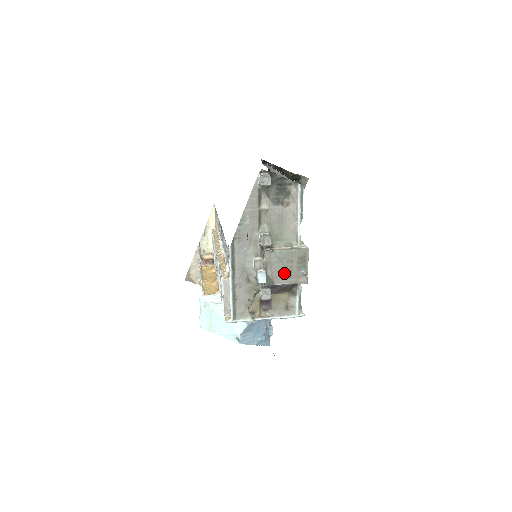
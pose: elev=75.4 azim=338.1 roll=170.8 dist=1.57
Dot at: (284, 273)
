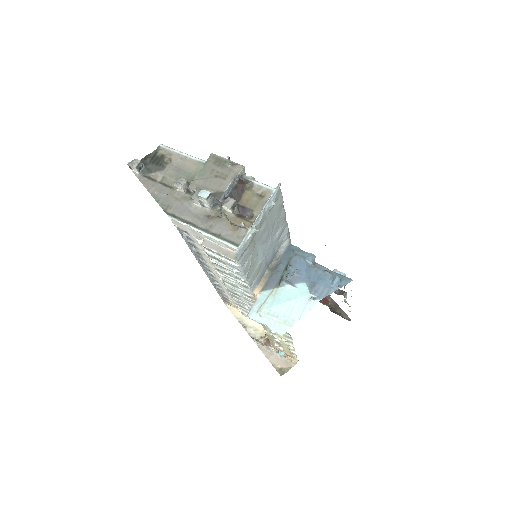
Dot at: (219, 180)
